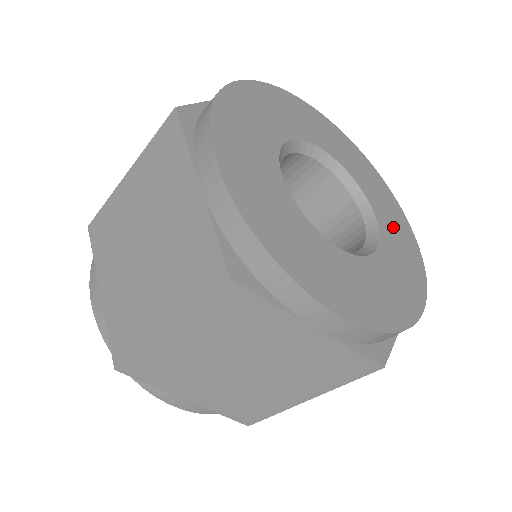
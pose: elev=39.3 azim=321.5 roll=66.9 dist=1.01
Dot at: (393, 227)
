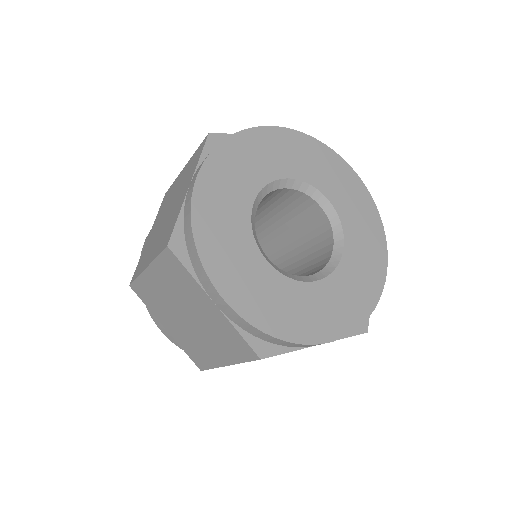
Dot at: (357, 275)
